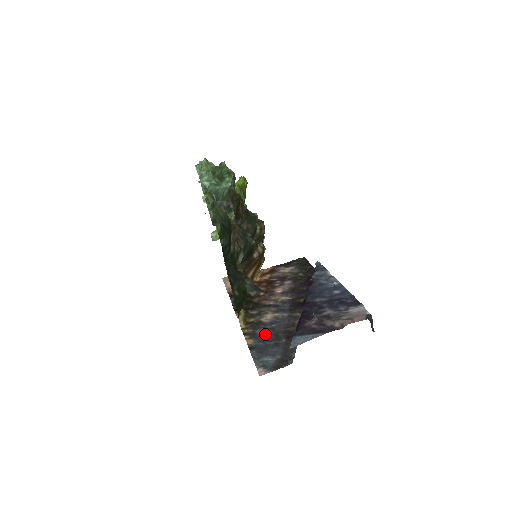
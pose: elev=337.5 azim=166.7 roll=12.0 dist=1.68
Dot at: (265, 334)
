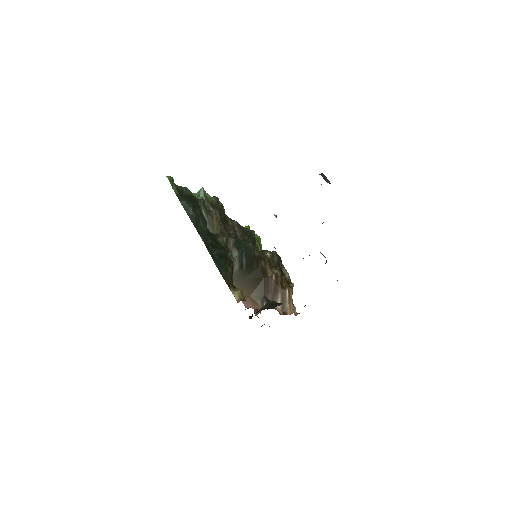
Dot at: occluded
